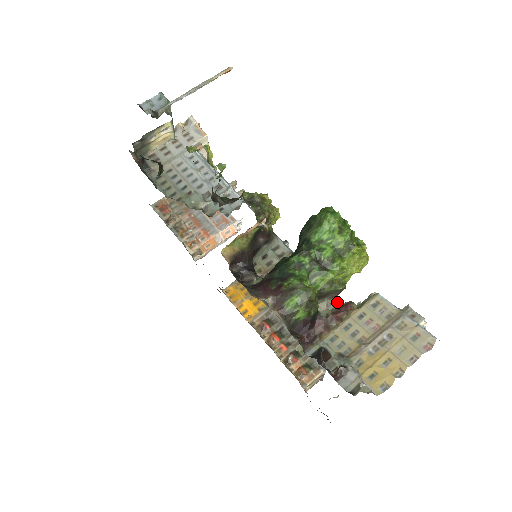
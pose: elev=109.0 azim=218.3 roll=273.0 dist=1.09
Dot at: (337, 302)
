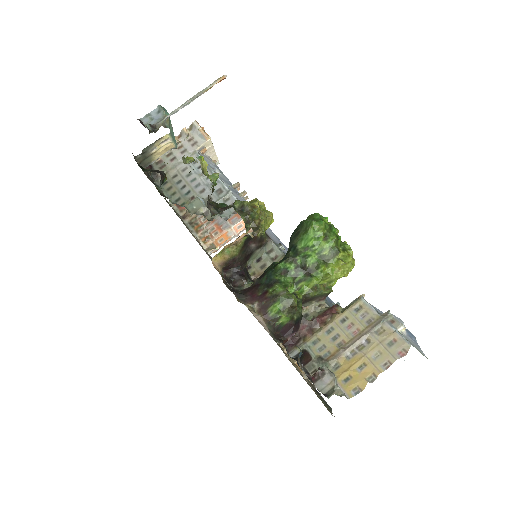
Dot at: (324, 305)
